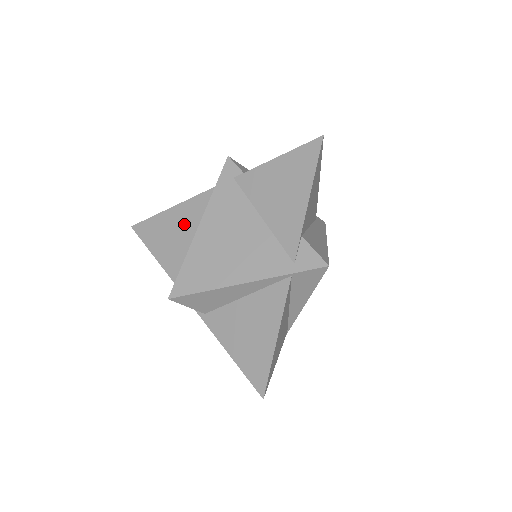
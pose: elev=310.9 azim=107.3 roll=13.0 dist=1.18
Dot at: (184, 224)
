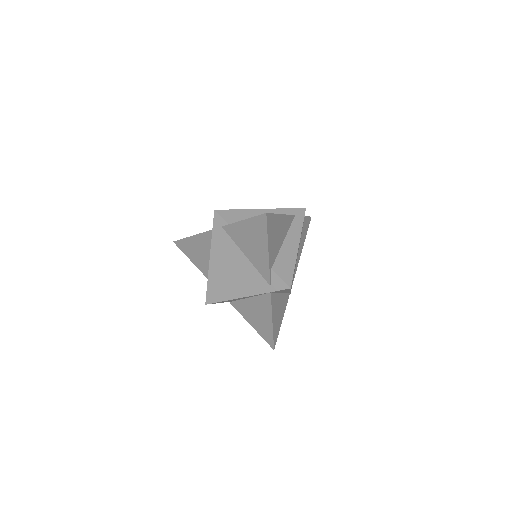
Dot at: (203, 248)
